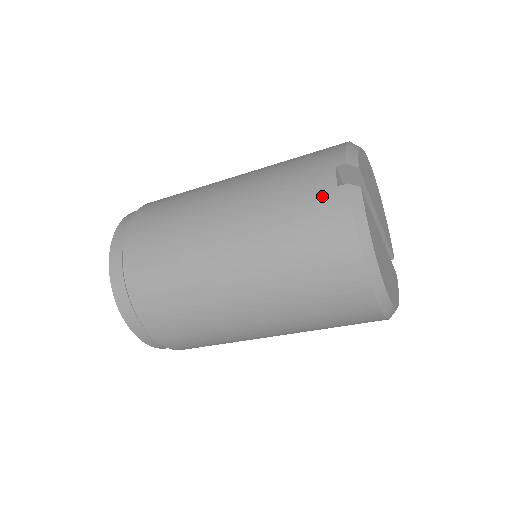
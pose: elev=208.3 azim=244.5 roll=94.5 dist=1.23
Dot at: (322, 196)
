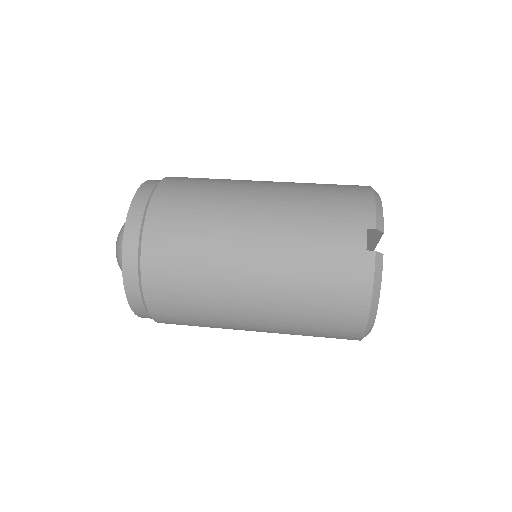
Dot at: (352, 255)
